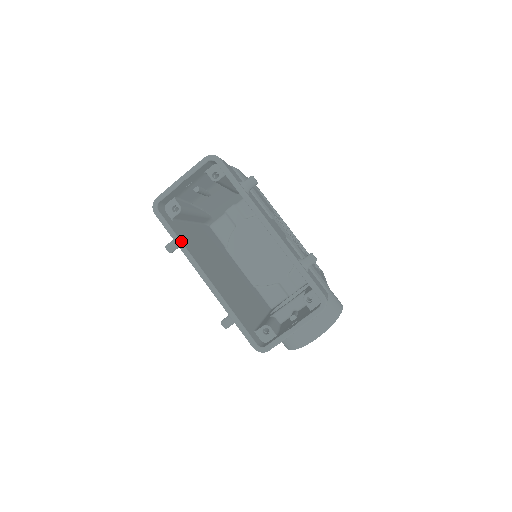
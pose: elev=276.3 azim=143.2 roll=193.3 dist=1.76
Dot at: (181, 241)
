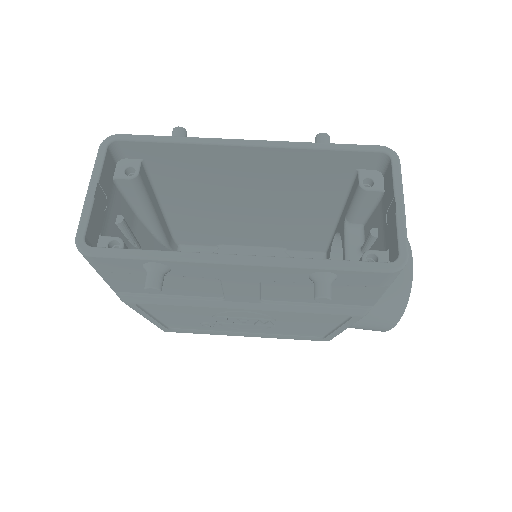
Dot at: (161, 251)
